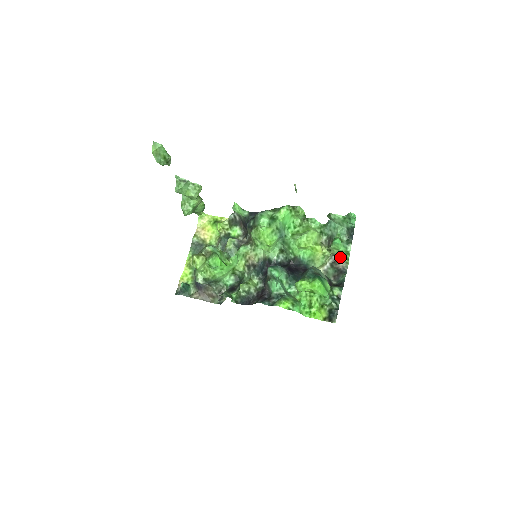
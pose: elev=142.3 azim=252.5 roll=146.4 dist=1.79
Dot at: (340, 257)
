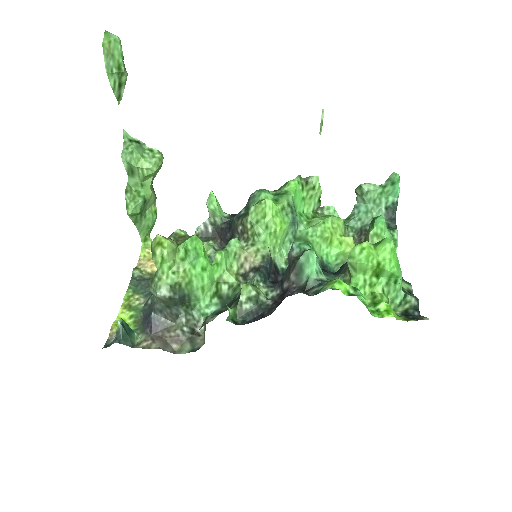
Dot at: occluded
